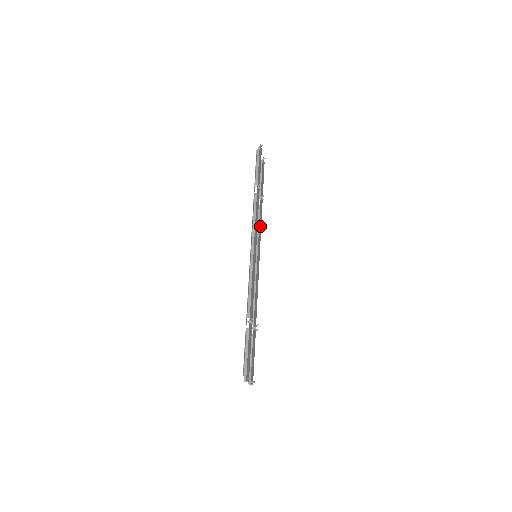
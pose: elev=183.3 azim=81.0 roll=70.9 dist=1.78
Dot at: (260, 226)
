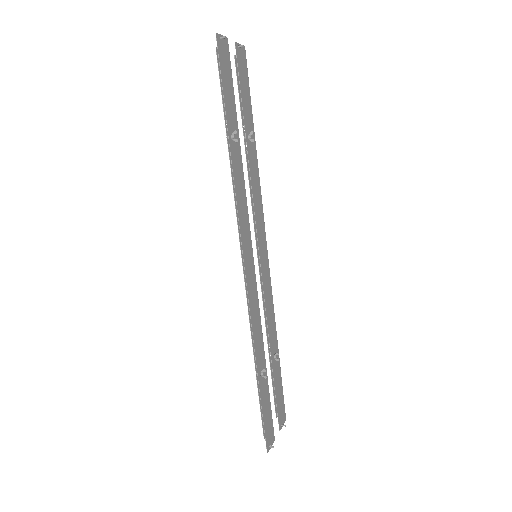
Dot at: (257, 190)
